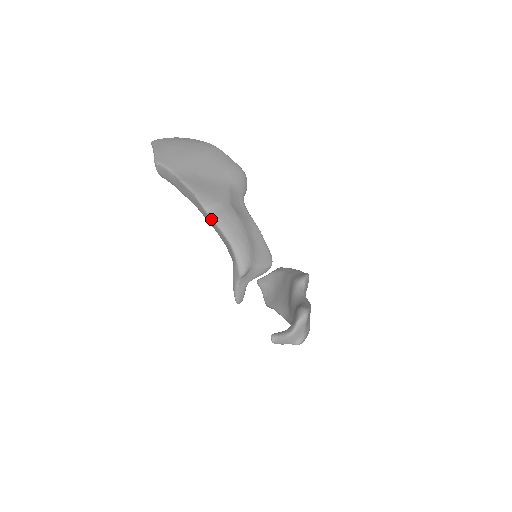
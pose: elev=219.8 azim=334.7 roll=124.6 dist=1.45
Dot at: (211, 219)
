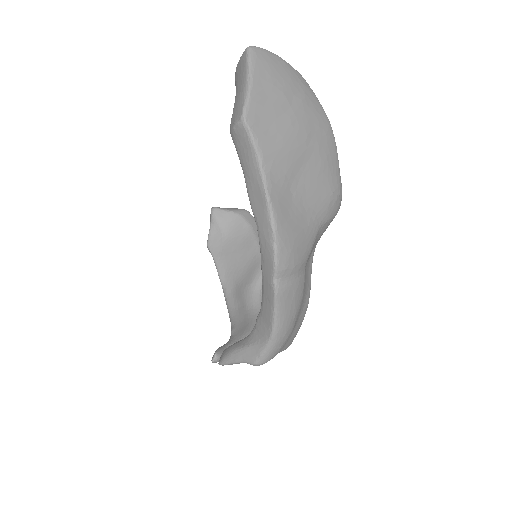
Dot at: (273, 290)
